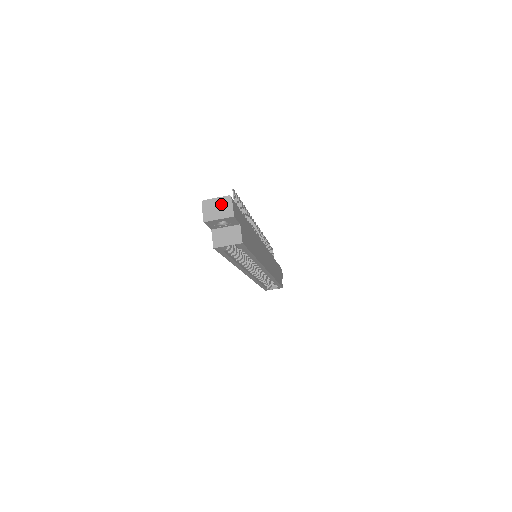
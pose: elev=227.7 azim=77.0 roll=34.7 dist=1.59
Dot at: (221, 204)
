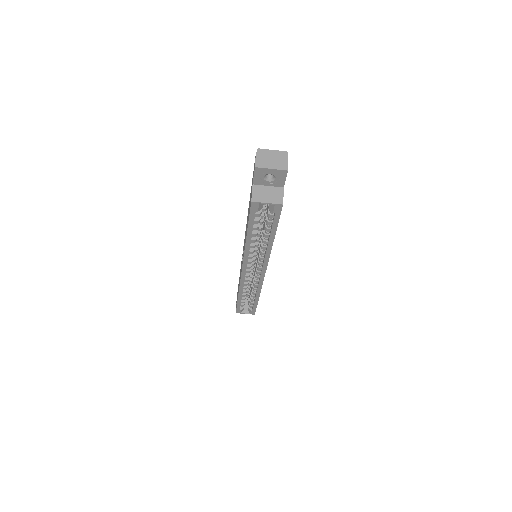
Dot at: (276, 156)
